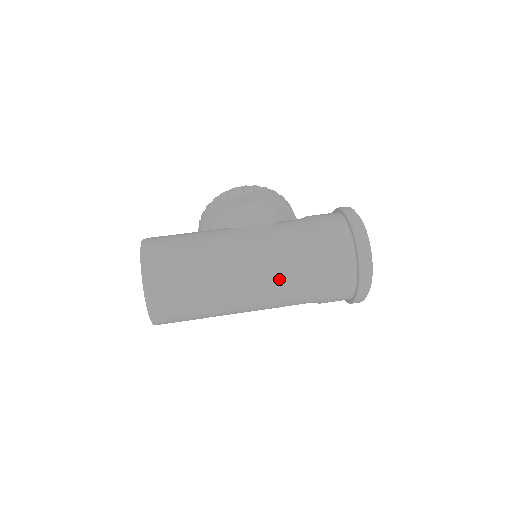
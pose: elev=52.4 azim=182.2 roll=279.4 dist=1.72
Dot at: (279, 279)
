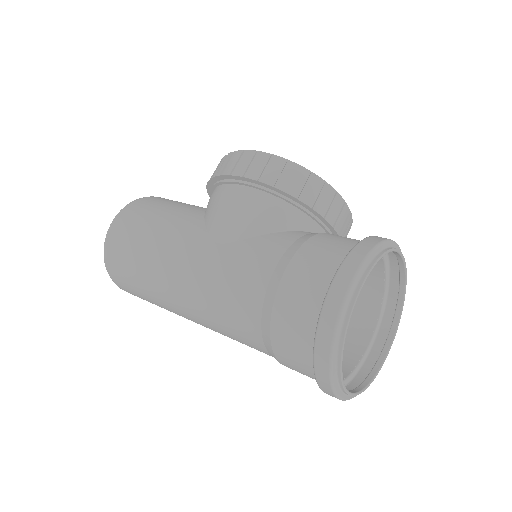
Dot at: (222, 326)
